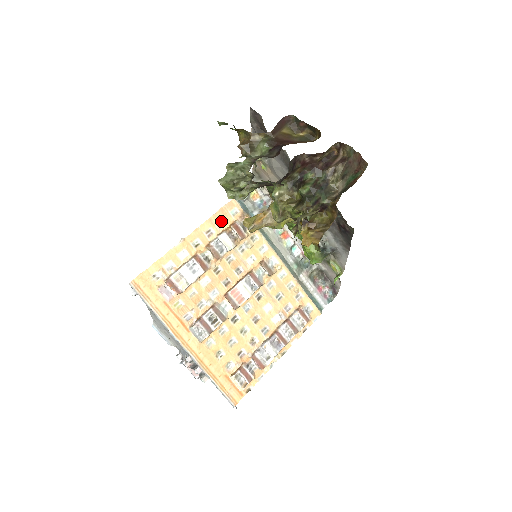
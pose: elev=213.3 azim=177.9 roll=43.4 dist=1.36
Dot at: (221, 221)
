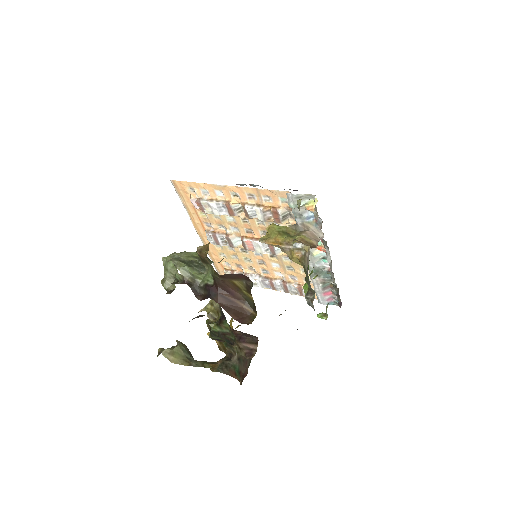
Dot at: (268, 197)
